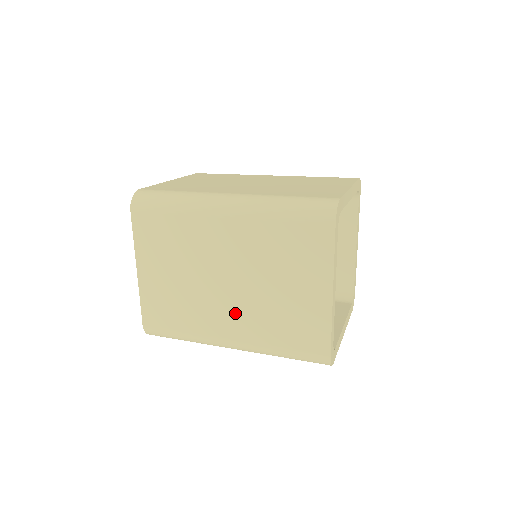
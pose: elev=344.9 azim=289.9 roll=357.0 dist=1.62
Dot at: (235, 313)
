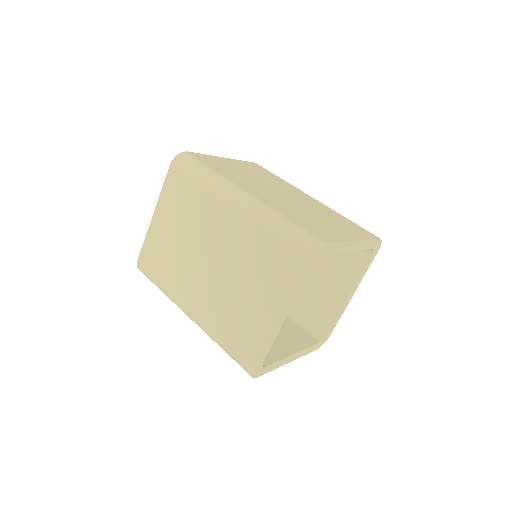
Dot at: (203, 290)
